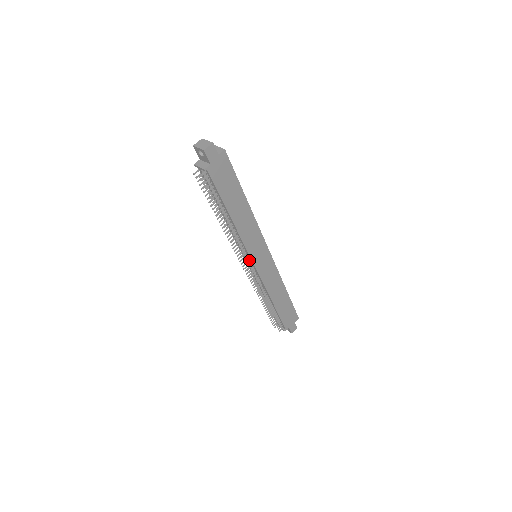
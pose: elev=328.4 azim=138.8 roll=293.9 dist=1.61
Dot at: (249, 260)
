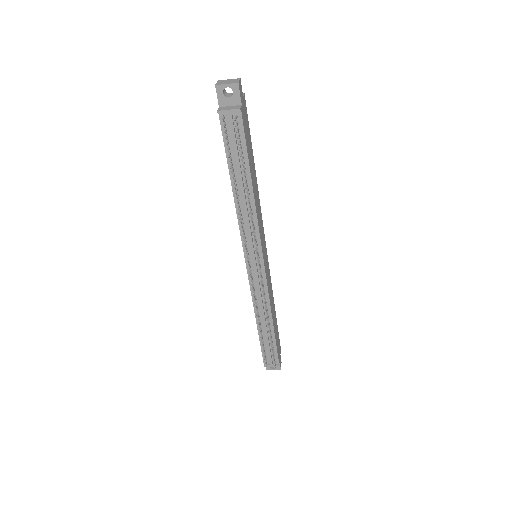
Dot at: (258, 257)
